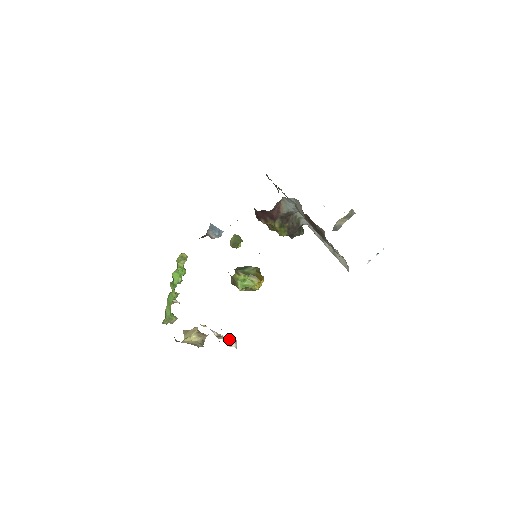
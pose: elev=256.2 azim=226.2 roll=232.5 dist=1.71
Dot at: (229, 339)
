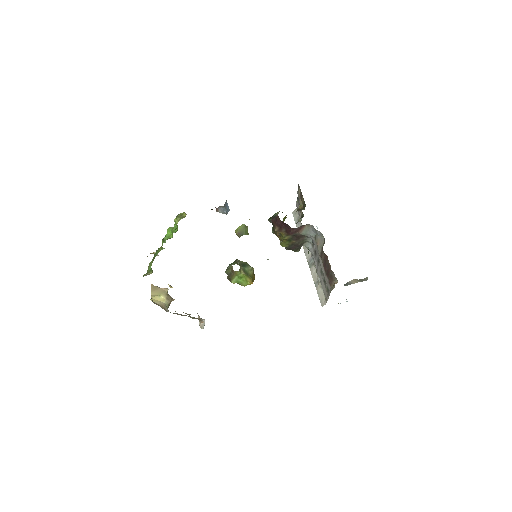
Dot at: occluded
